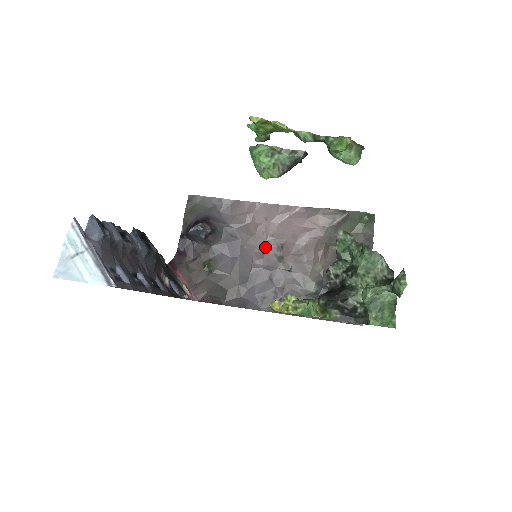
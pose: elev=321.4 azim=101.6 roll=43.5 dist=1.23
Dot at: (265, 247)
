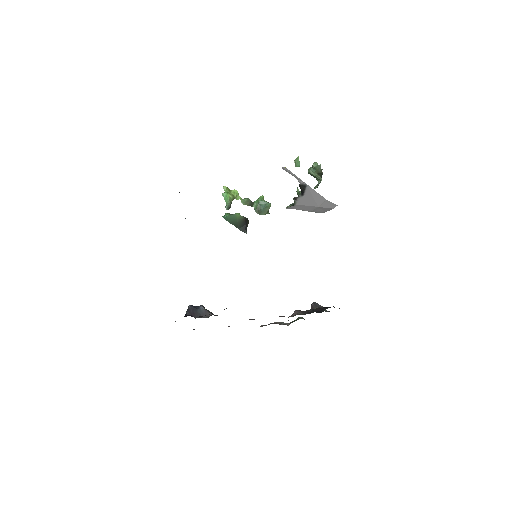
Dot at: (254, 319)
